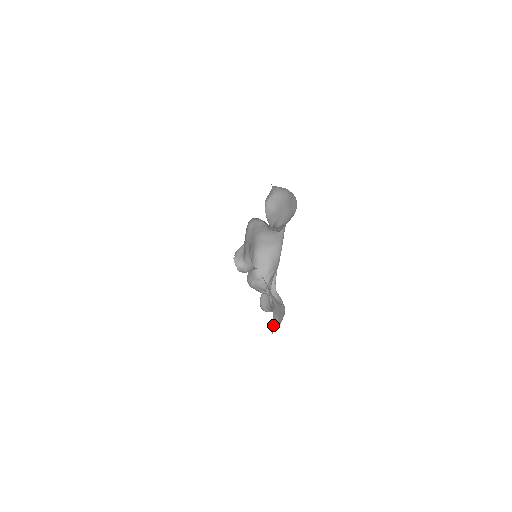
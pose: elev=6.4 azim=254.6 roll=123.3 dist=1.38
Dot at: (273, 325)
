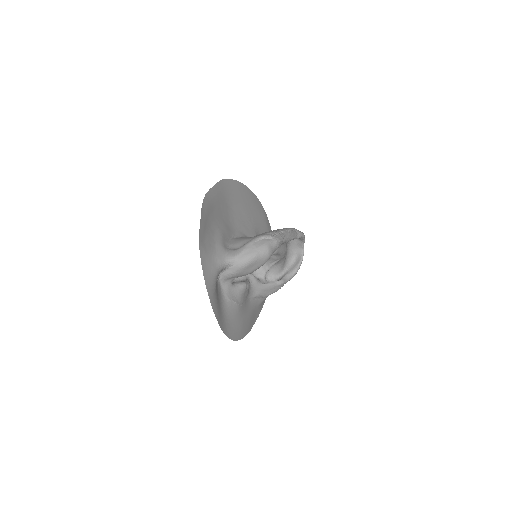
Dot at: (263, 297)
